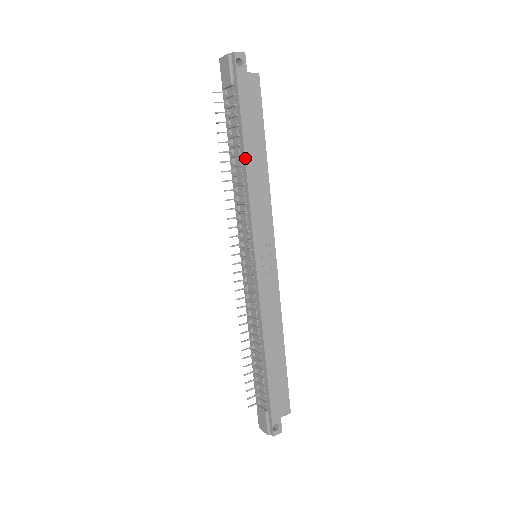
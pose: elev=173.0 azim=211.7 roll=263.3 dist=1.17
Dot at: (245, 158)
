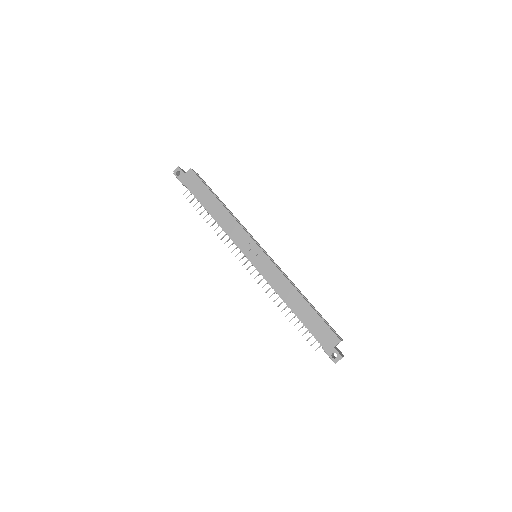
Dot at: occluded
